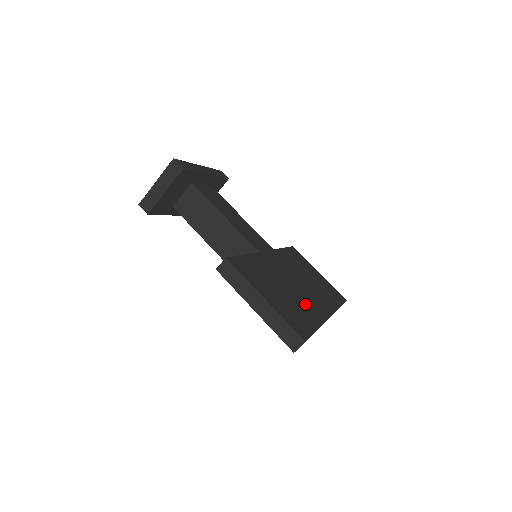
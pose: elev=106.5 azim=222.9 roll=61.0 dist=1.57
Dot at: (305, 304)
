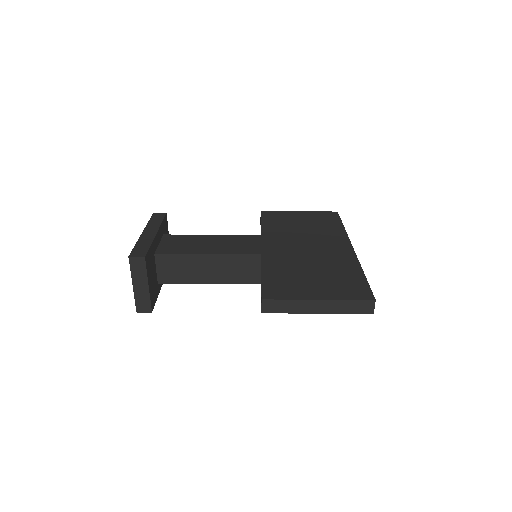
Dot at: (333, 261)
